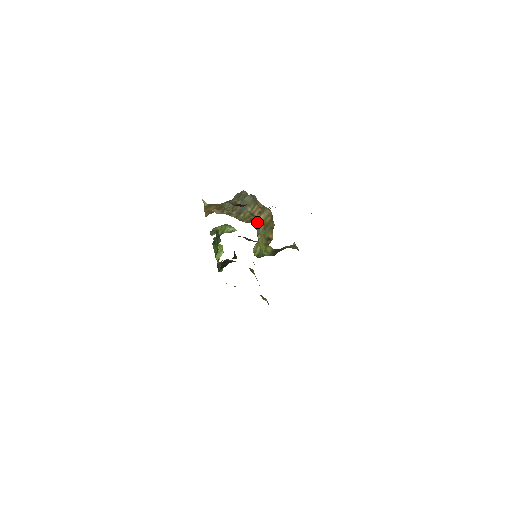
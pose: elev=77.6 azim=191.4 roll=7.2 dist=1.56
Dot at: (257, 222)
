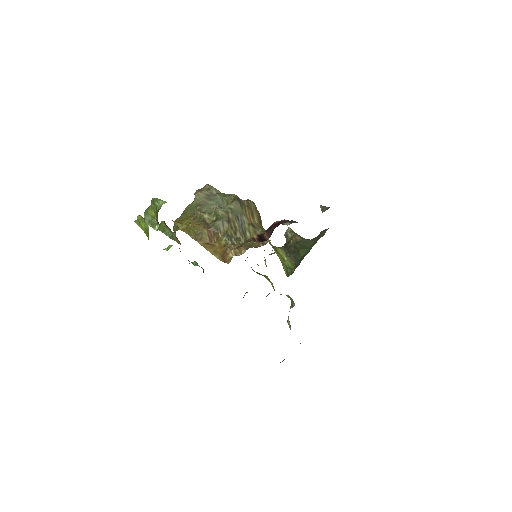
Dot at: occluded
